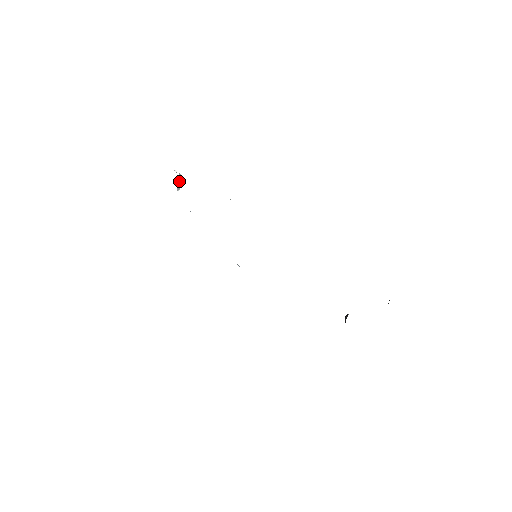
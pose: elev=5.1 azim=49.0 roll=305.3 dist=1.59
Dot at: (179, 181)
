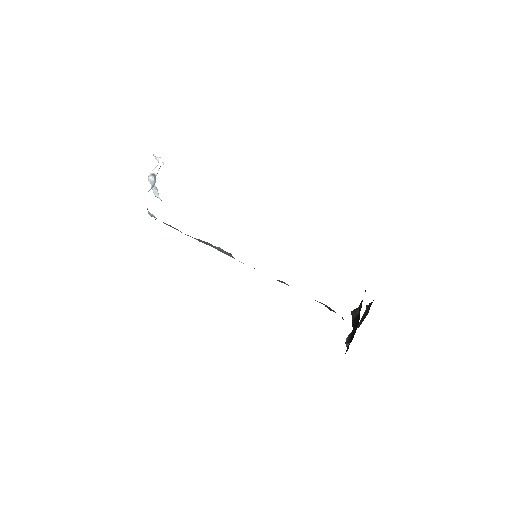
Dot at: (156, 167)
